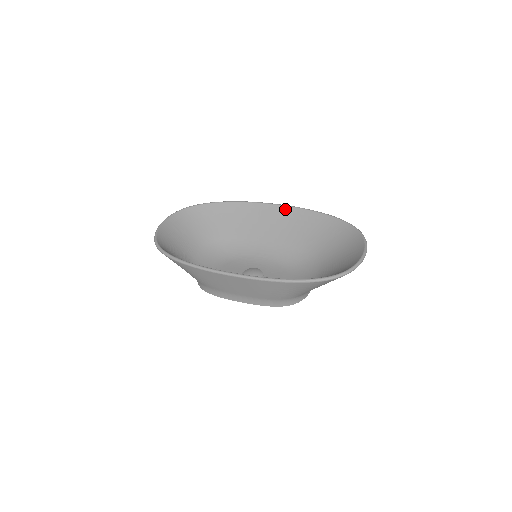
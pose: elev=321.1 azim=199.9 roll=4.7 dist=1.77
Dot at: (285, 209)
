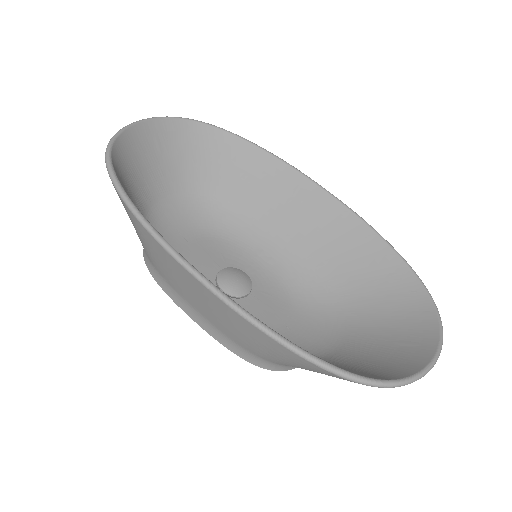
Dot at: (337, 206)
